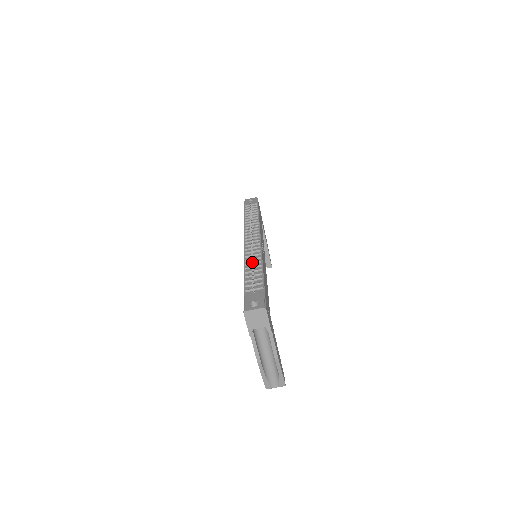
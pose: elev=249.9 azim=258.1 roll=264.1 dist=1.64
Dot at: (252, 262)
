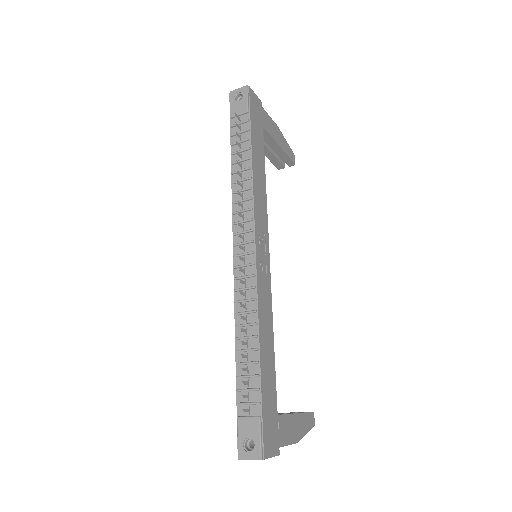
Dot at: (243, 332)
